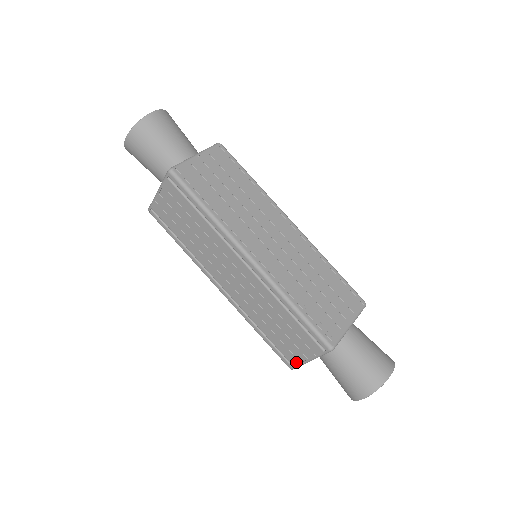
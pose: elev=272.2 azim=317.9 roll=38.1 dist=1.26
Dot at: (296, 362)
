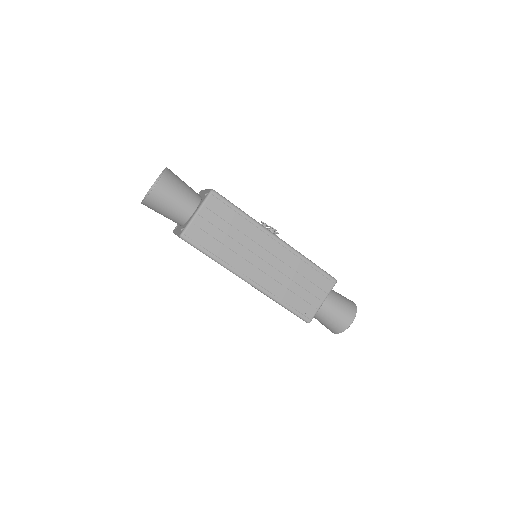
Dot at: occluded
